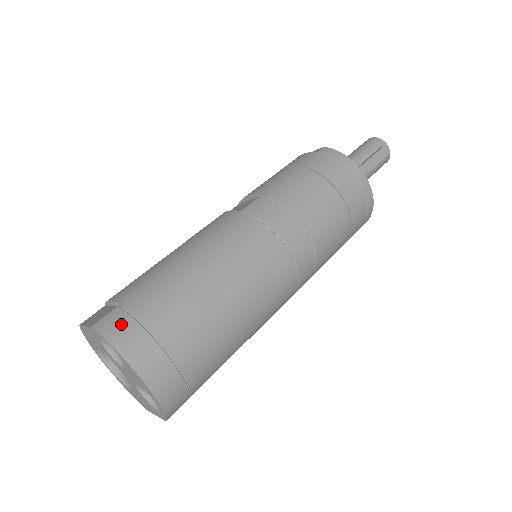
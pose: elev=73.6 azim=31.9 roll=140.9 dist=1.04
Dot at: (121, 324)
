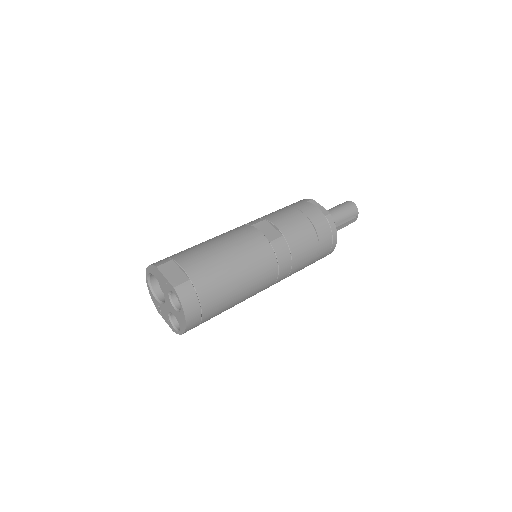
Dot at: (190, 295)
